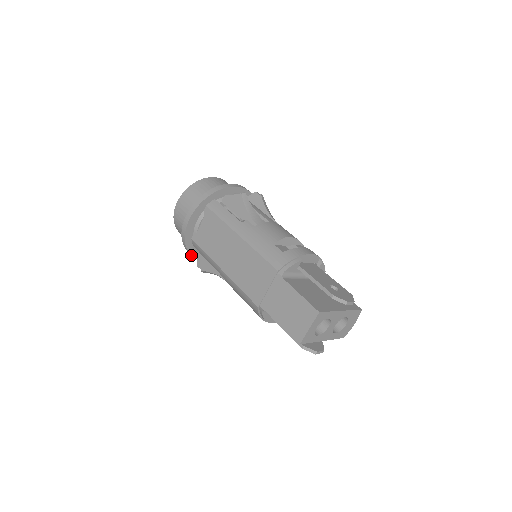
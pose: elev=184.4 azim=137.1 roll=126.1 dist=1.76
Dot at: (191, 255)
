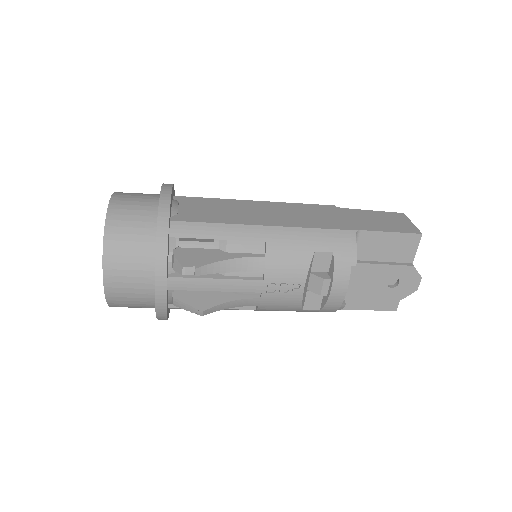
Dot at: (167, 251)
